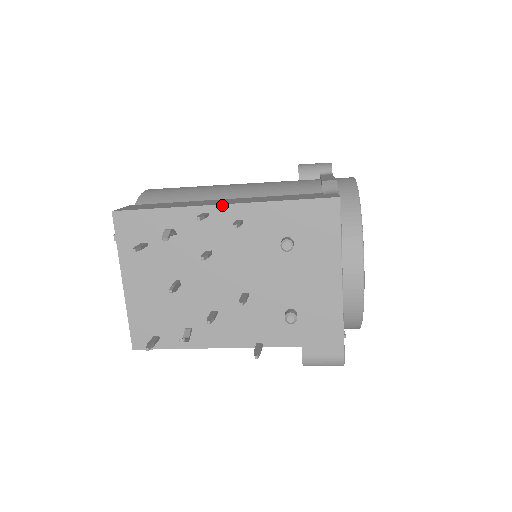
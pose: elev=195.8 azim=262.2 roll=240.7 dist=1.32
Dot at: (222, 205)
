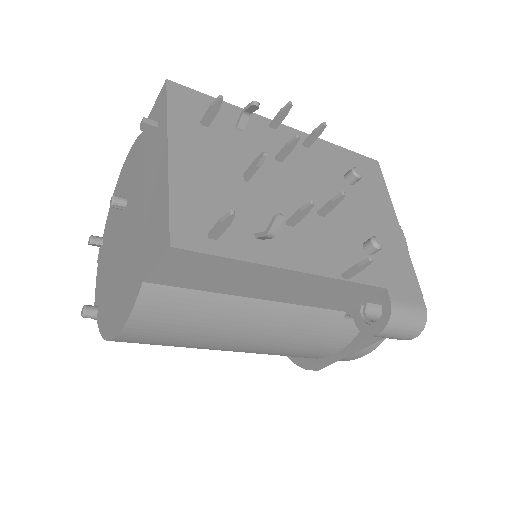
Dot at: (287, 126)
